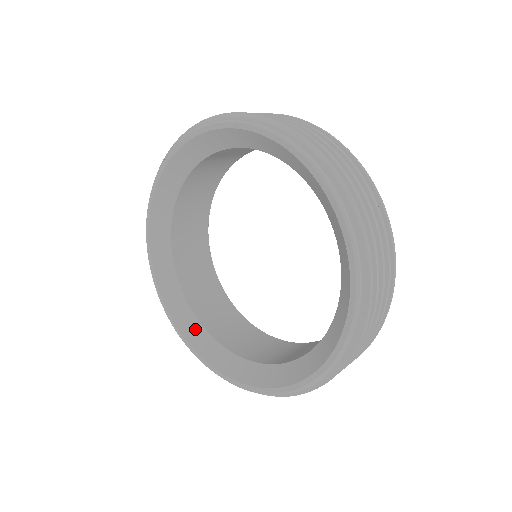
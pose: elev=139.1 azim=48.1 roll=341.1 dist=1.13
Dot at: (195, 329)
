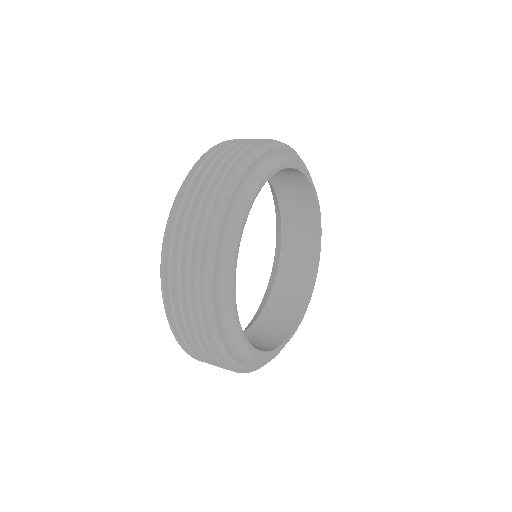
Dot at: (279, 235)
